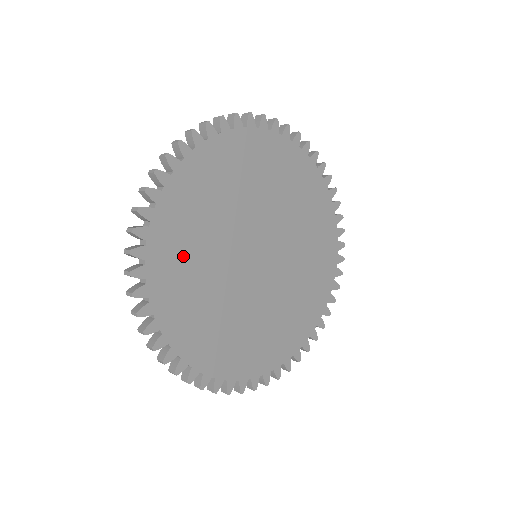
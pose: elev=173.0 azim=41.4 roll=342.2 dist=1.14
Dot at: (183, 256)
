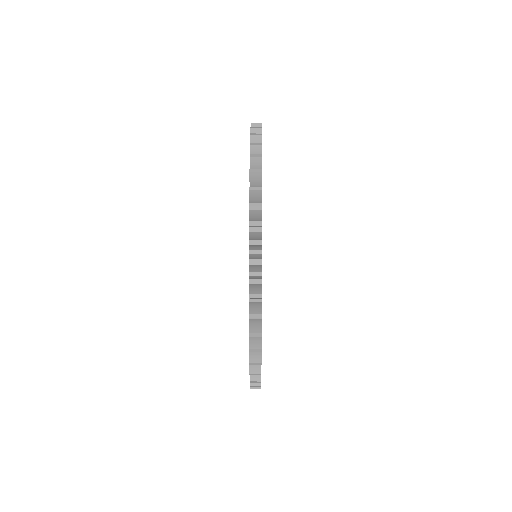
Dot at: occluded
